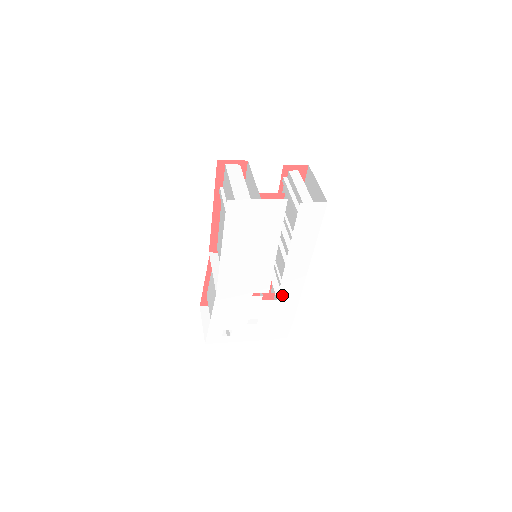
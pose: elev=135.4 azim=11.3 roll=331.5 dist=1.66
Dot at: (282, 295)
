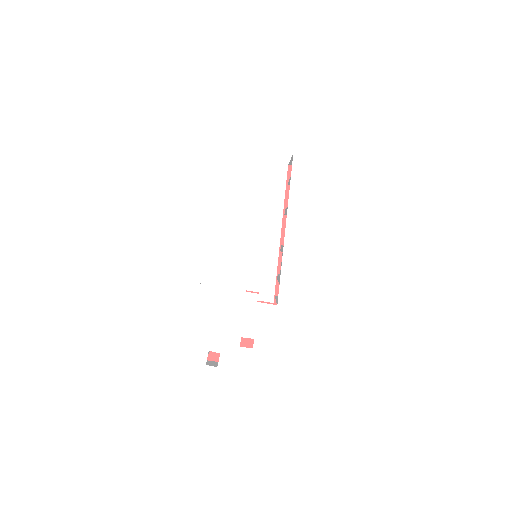
Dot at: (283, 298)
